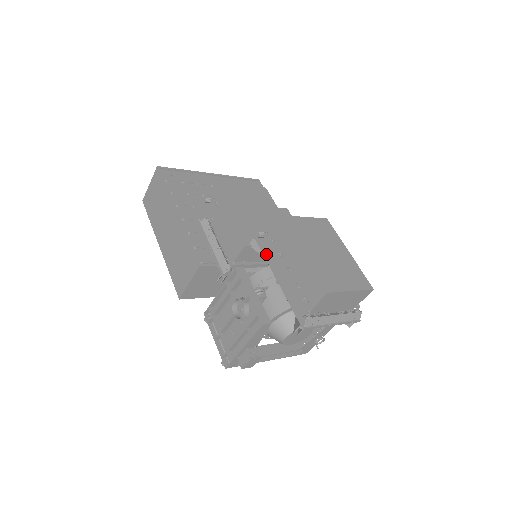
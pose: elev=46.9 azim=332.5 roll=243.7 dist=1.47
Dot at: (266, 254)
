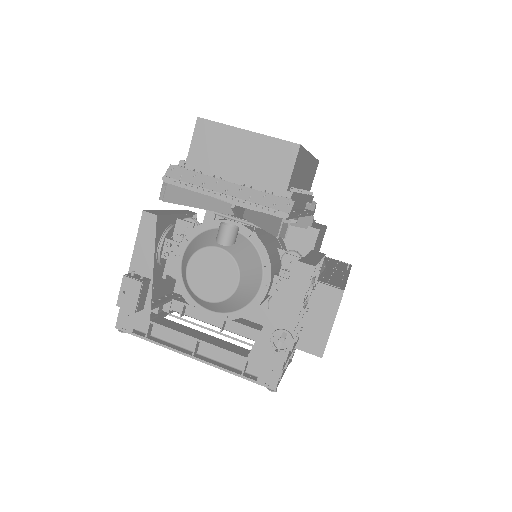
Dot at: occluded
